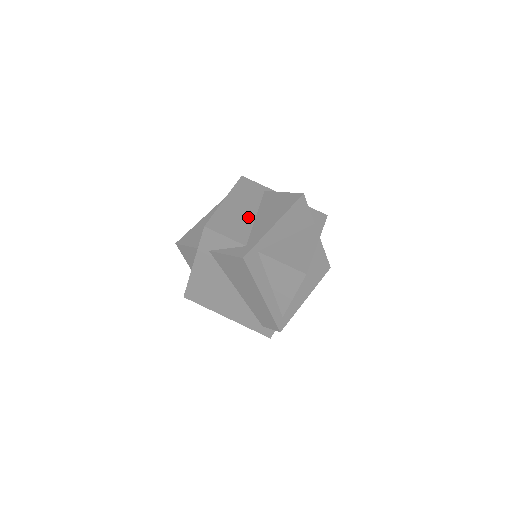
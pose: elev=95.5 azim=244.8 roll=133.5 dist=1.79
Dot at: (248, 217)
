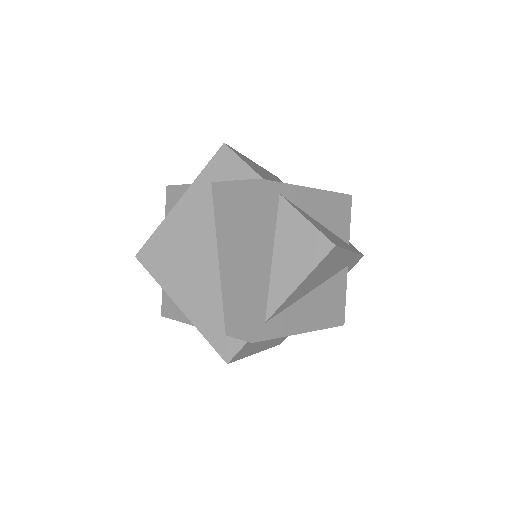
Dot at: occluded
